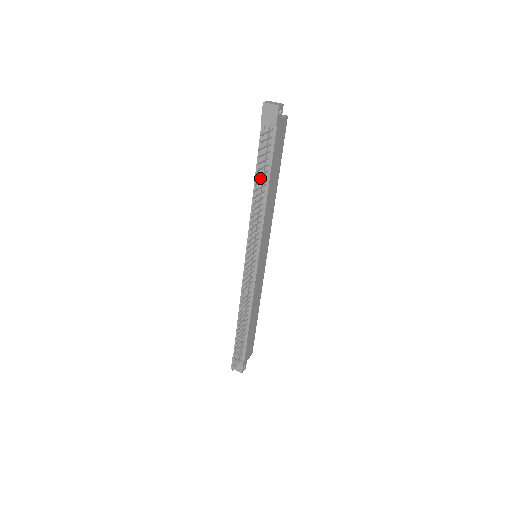
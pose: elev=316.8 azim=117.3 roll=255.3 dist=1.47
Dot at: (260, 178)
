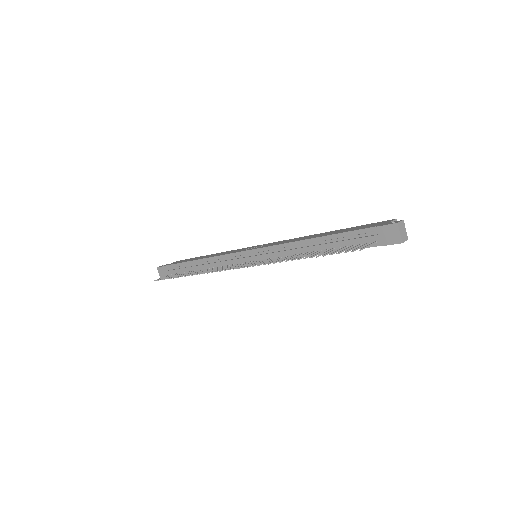
Dot at: (323, 244)
